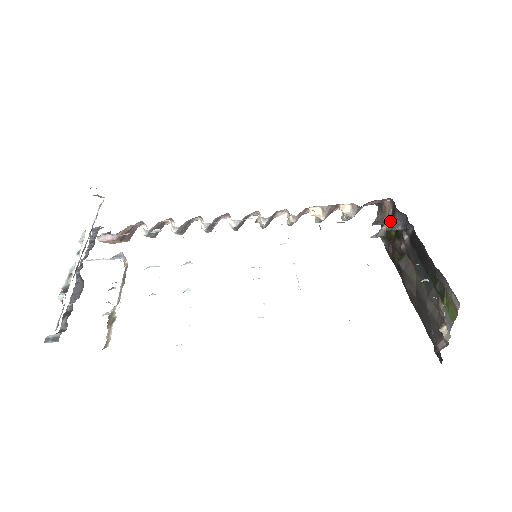
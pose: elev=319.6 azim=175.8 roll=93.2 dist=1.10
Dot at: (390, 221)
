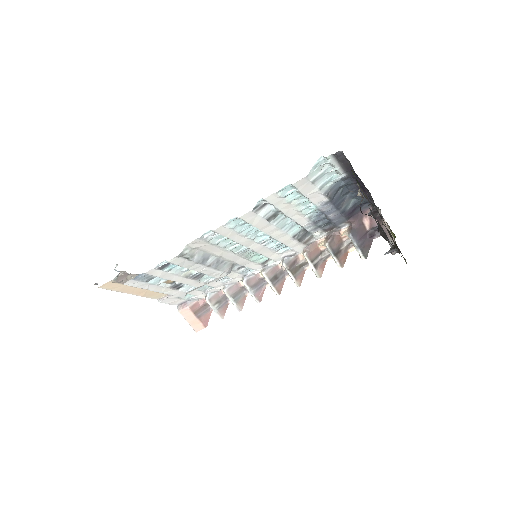
Dot at: (390, 231)
